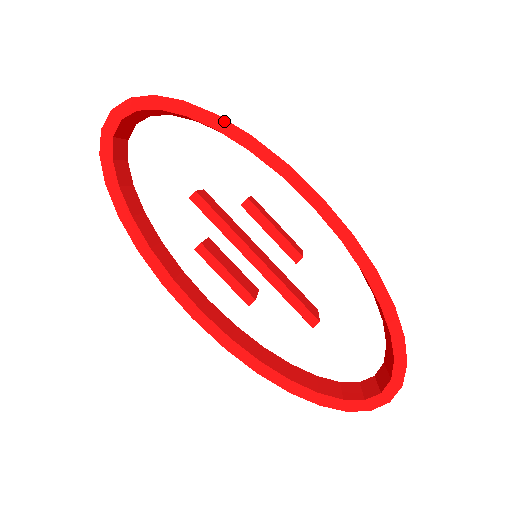
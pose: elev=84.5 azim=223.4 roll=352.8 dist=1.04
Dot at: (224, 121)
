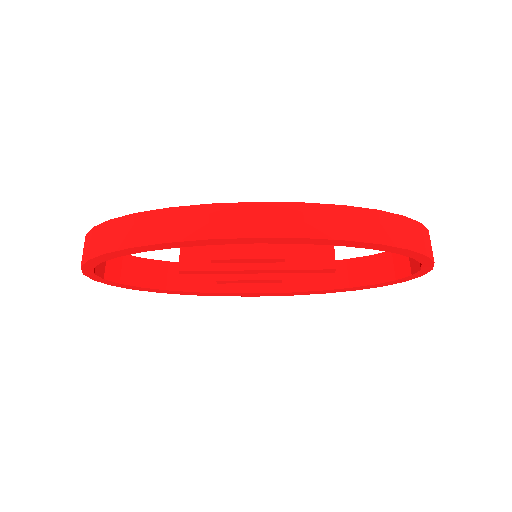
Dot at: (140, 247)
